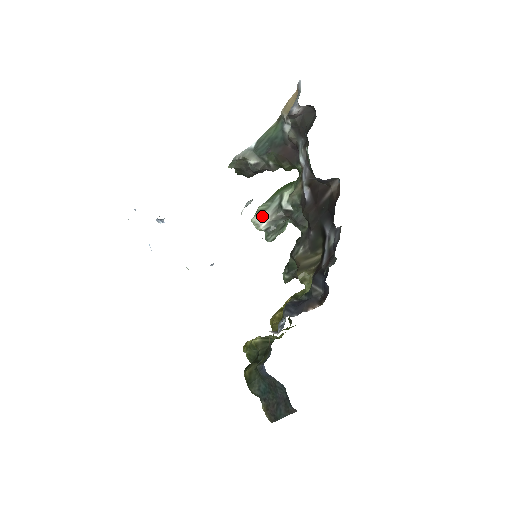
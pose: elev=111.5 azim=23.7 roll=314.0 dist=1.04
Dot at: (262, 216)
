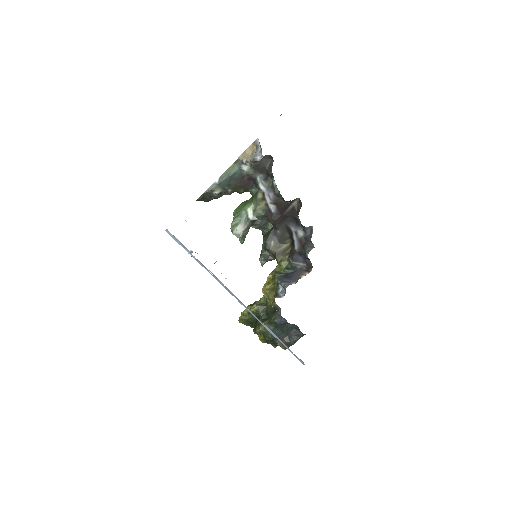
Dot at: (238, 228)
